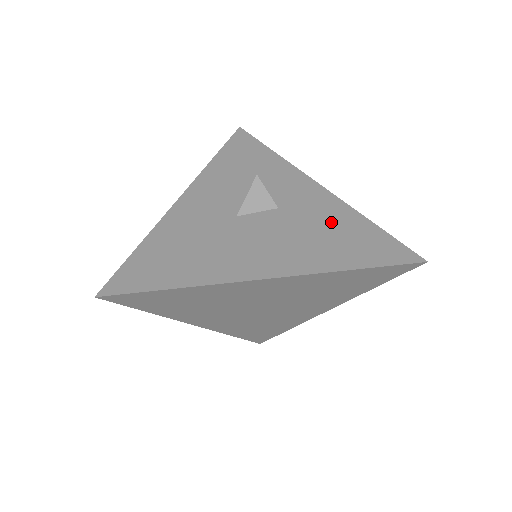
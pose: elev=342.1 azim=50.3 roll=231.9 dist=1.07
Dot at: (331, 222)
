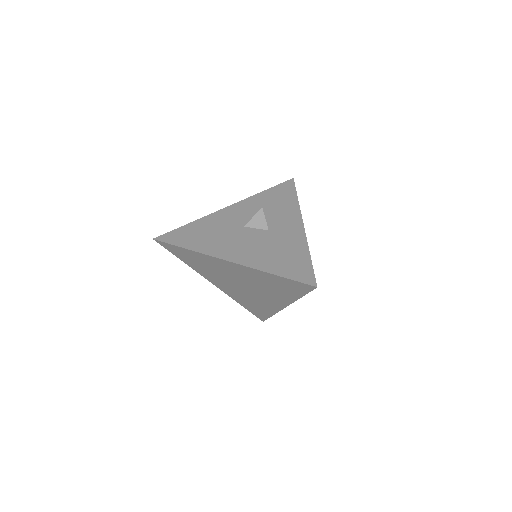
Dot at: (288, 248)
